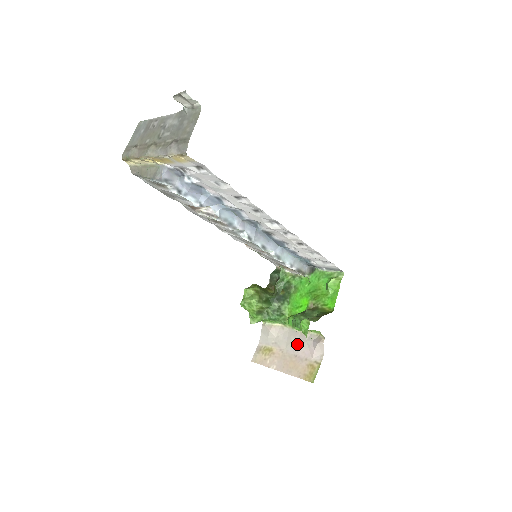
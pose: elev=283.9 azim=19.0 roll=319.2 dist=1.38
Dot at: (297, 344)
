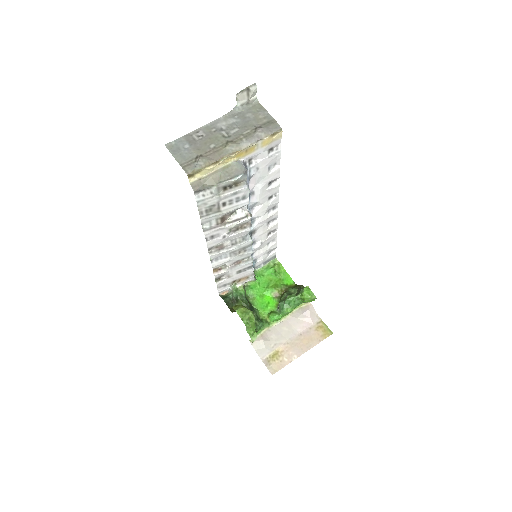
Dot at: (292, 328)
